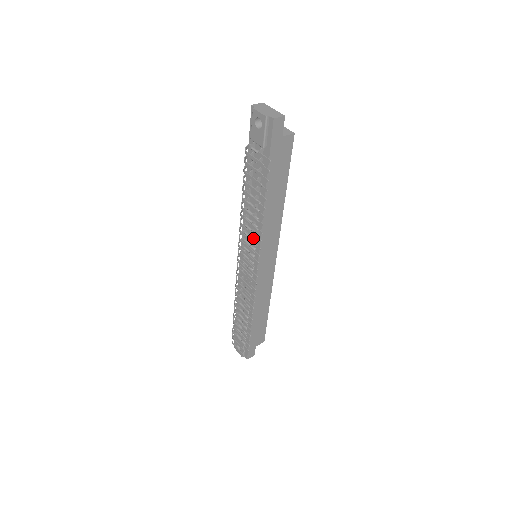
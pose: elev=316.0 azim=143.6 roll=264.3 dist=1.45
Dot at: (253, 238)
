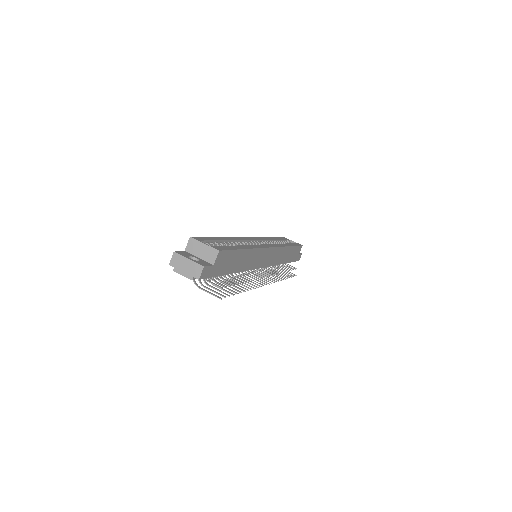
Dot at: occluded
